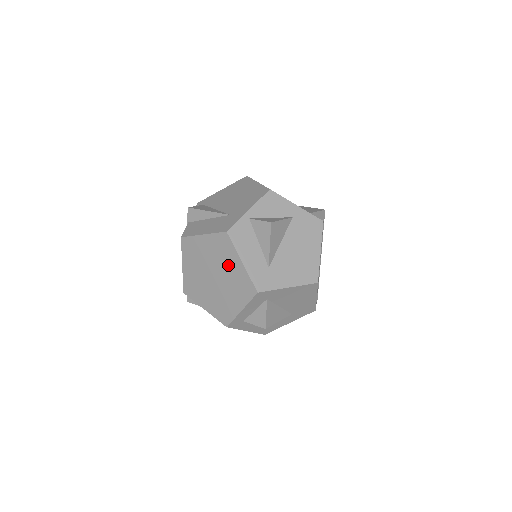
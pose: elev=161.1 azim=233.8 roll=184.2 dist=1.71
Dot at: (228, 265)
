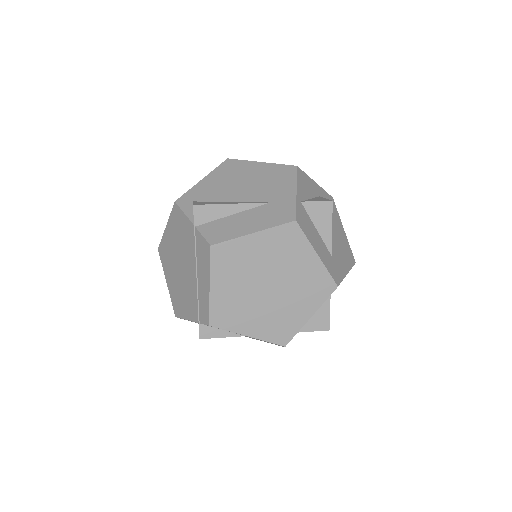
Dot at: (295, 264)
